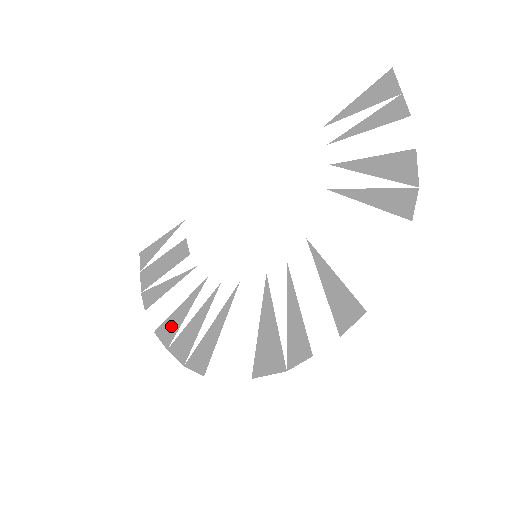
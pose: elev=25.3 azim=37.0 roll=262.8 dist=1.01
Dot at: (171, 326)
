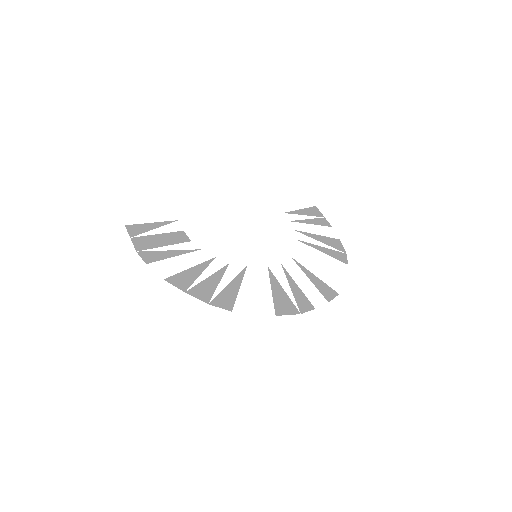
Dot at: (185, 278)
